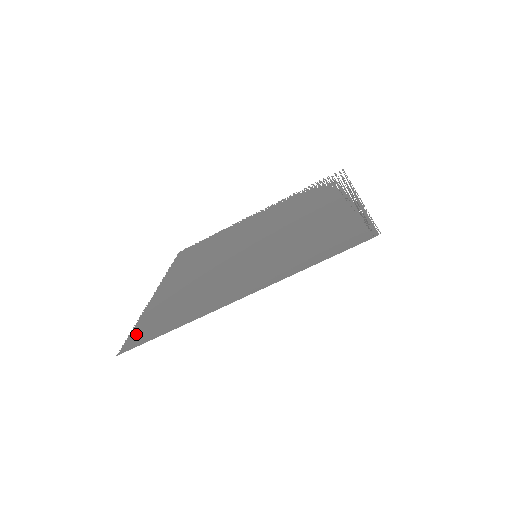
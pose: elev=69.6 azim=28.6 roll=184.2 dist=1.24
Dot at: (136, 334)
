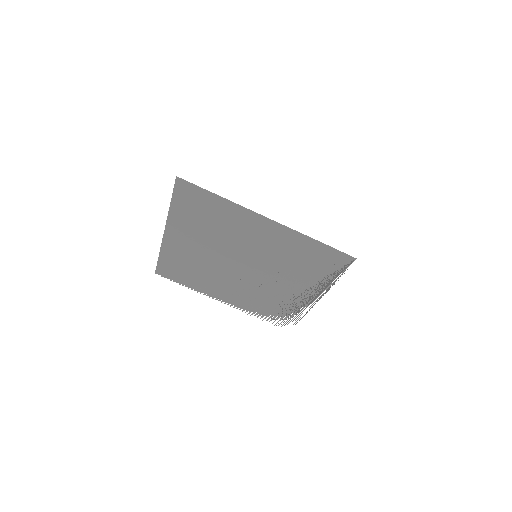
Dot at: (179, 193)
